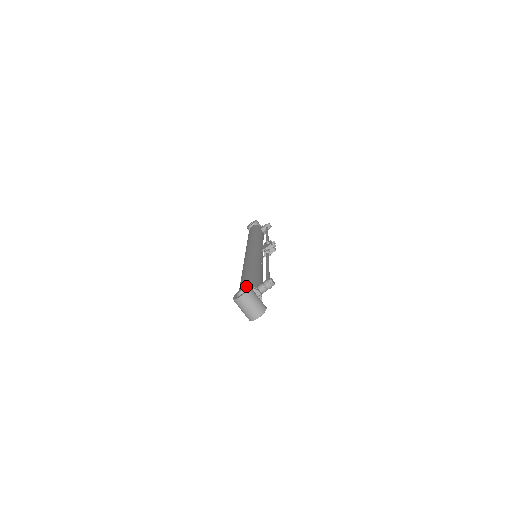
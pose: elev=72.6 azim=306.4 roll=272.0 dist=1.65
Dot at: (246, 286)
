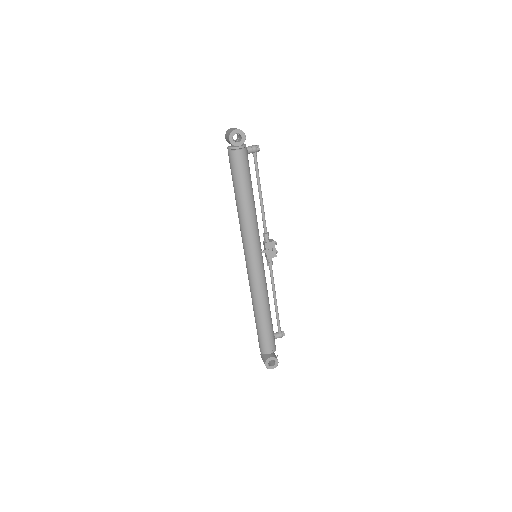
Dot at: occluded
